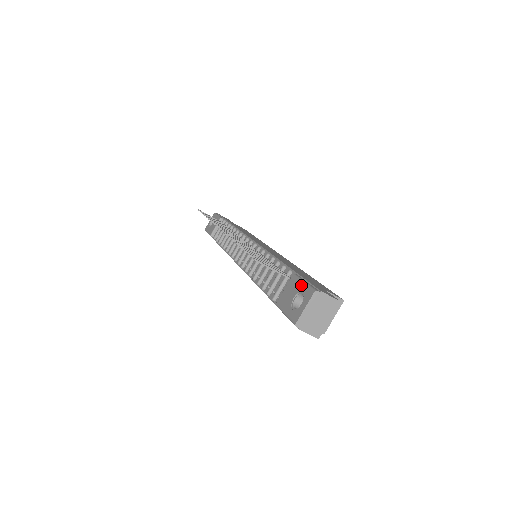
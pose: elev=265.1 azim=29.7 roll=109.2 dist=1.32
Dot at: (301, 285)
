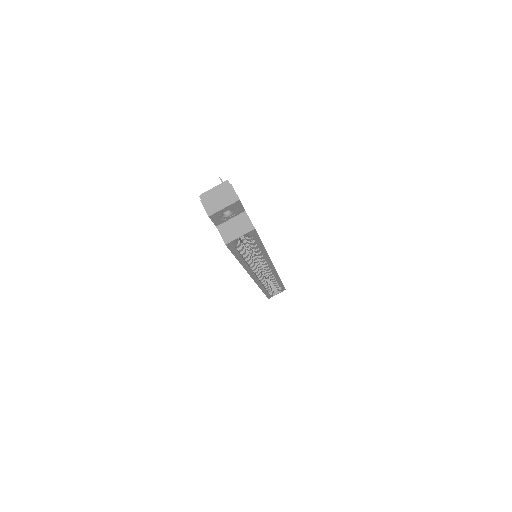
Dot at: occluded
